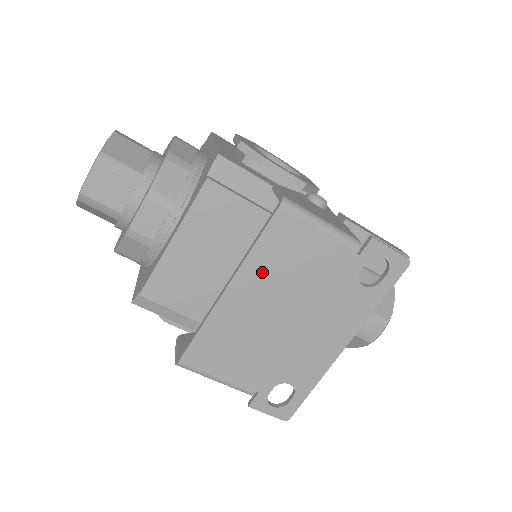
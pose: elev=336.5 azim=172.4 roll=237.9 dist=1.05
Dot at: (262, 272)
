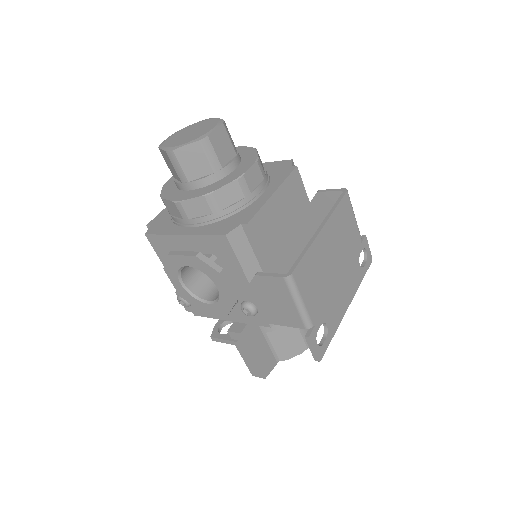
Dot at: (335, 227)
